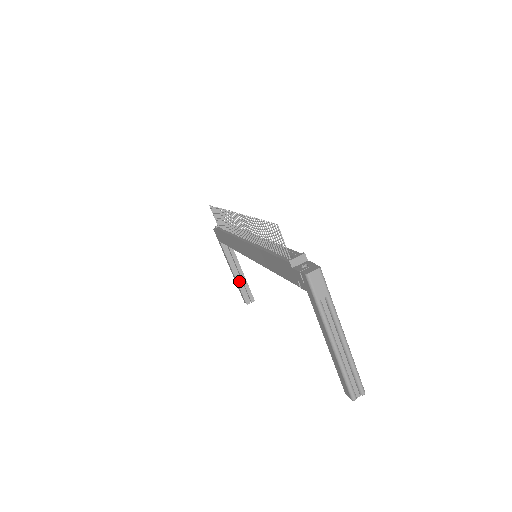
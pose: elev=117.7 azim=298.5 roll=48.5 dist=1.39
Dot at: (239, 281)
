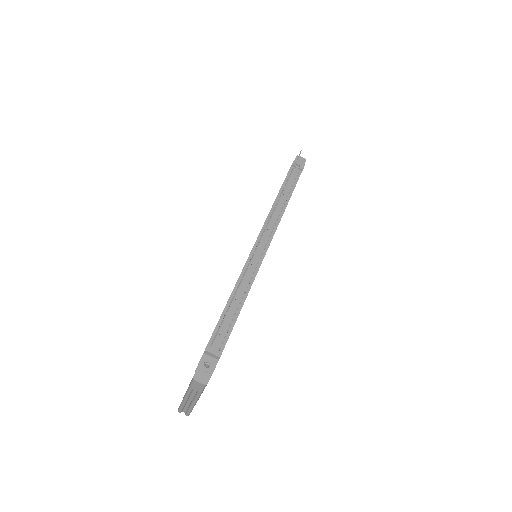
Dot at: occluded
